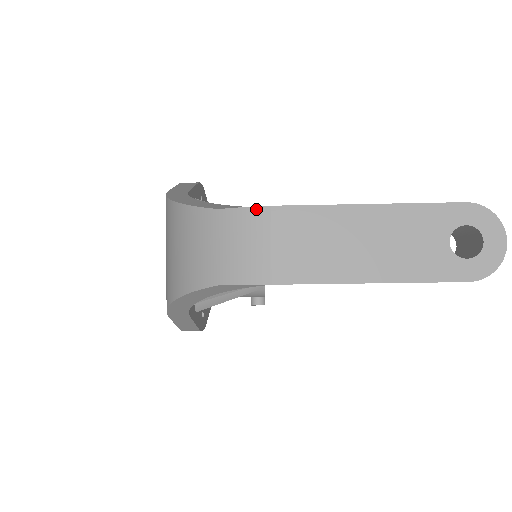
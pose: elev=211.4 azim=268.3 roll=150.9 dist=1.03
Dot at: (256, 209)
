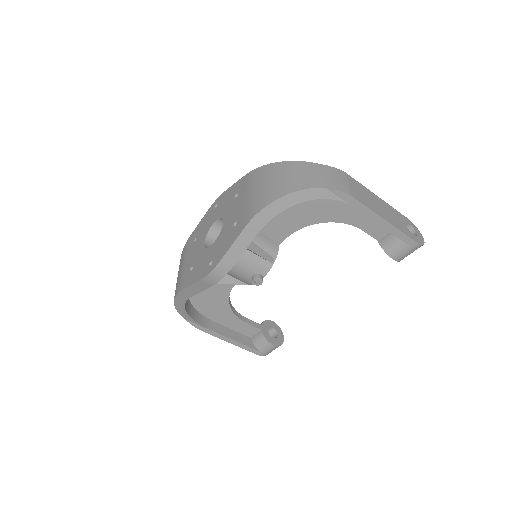
Dot at: (340, 170)
